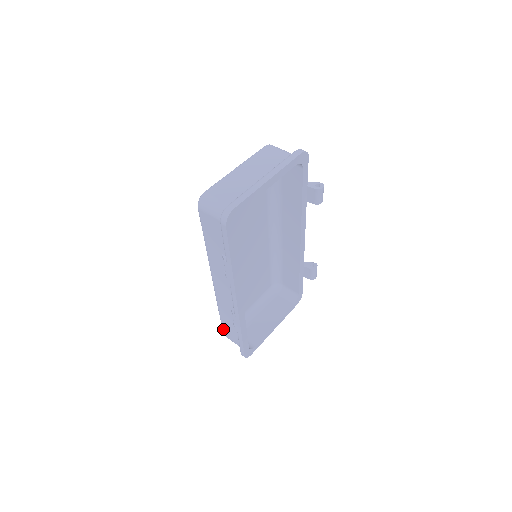
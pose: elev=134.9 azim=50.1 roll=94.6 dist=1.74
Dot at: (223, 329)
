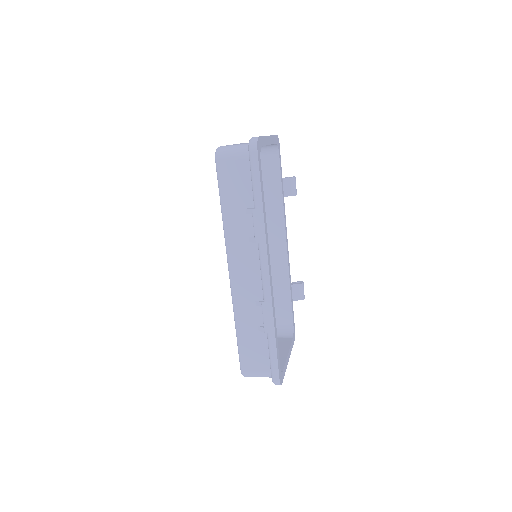
Dot at: (242, 359)
